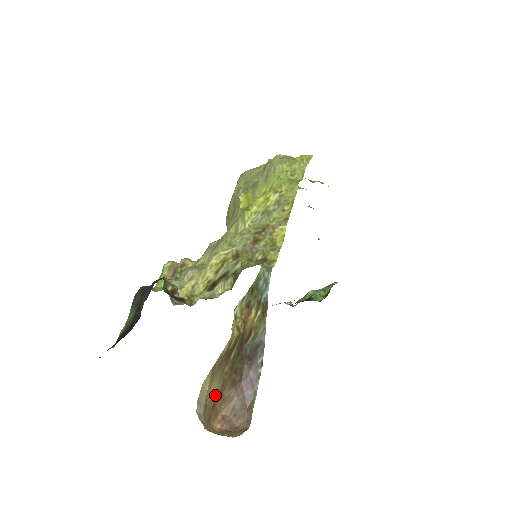
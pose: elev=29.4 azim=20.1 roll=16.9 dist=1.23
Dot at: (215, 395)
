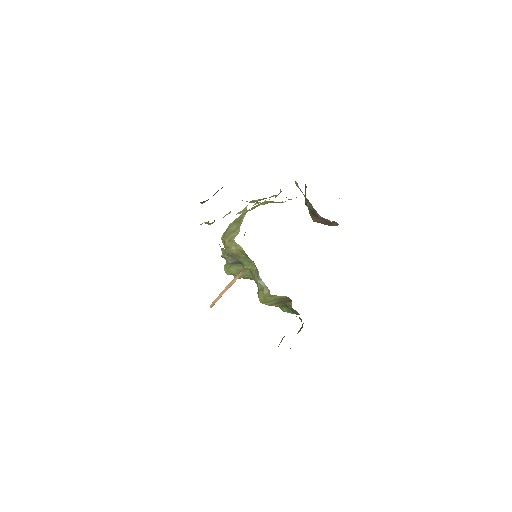
Dot at: occluded
